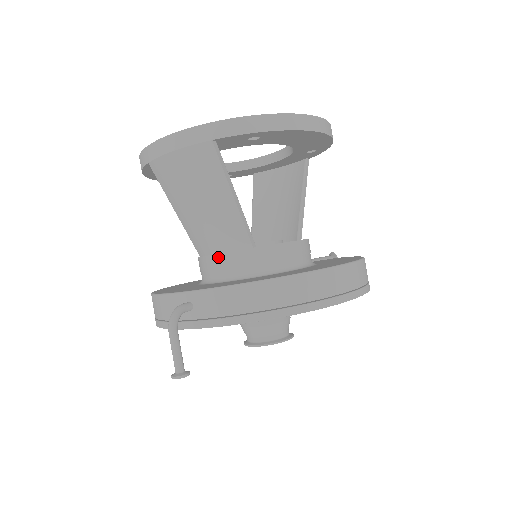
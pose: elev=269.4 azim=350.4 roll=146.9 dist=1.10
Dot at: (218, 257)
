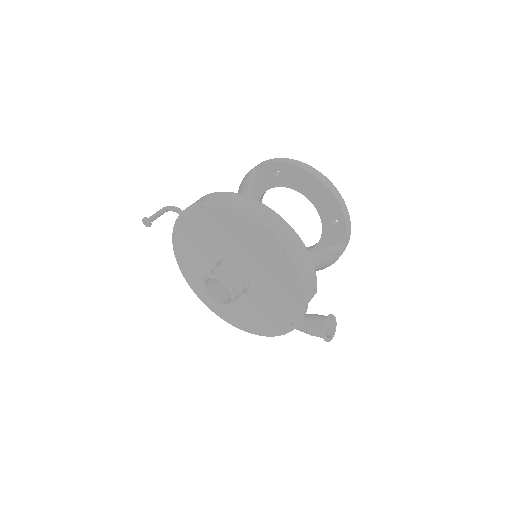
Dot at: occluded
